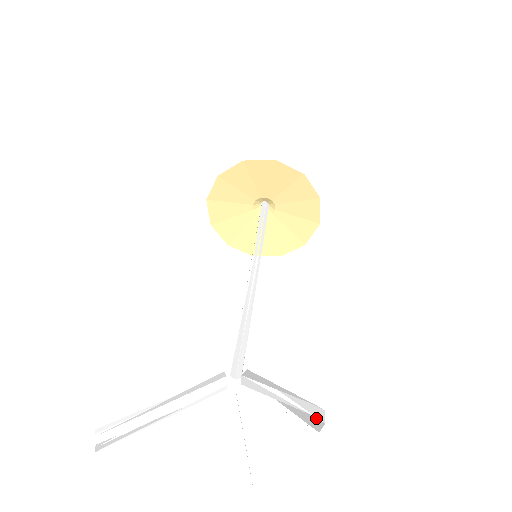
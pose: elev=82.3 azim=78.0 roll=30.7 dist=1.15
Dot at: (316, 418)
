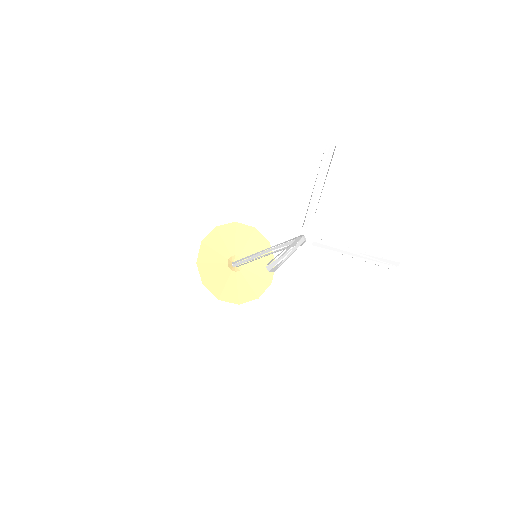
Dot at: (333, 154)
